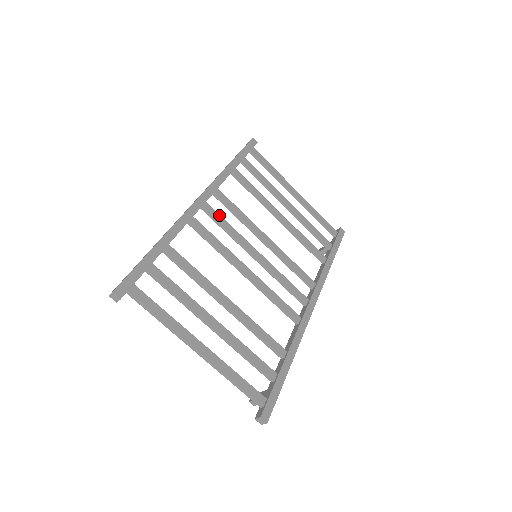
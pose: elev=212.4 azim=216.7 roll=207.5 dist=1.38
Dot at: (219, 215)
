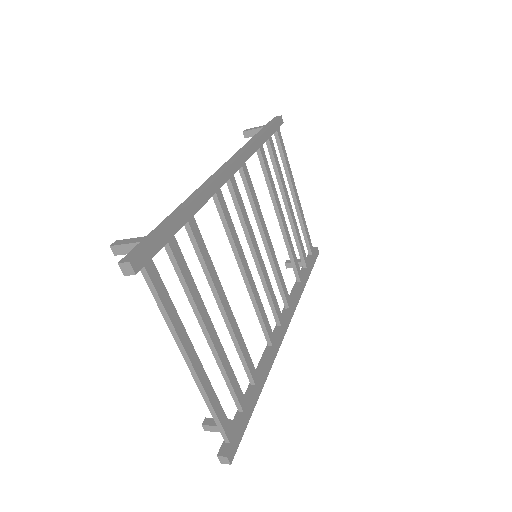
Dot at: (240, 195)
